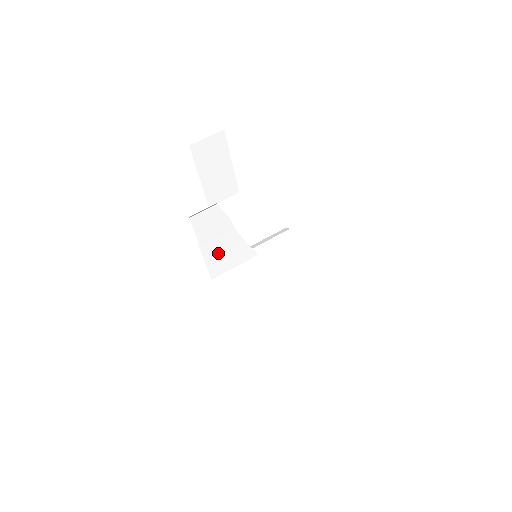
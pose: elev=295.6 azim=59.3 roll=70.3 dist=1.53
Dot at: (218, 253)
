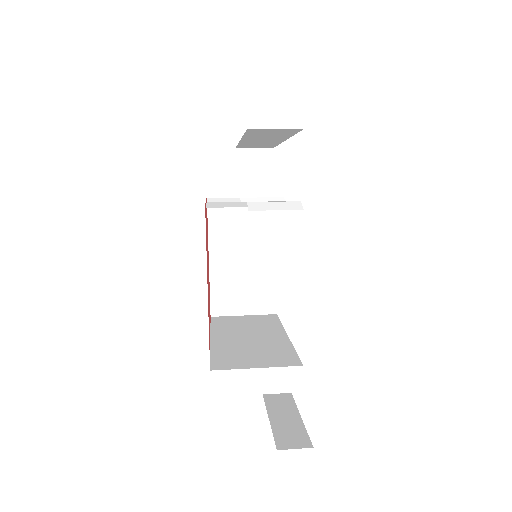
Dot at: (228, 282)
